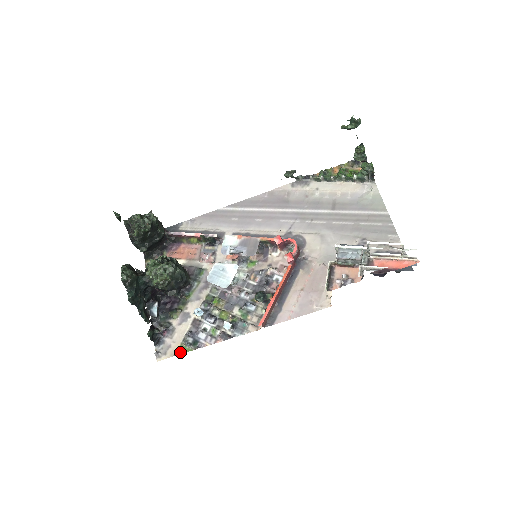
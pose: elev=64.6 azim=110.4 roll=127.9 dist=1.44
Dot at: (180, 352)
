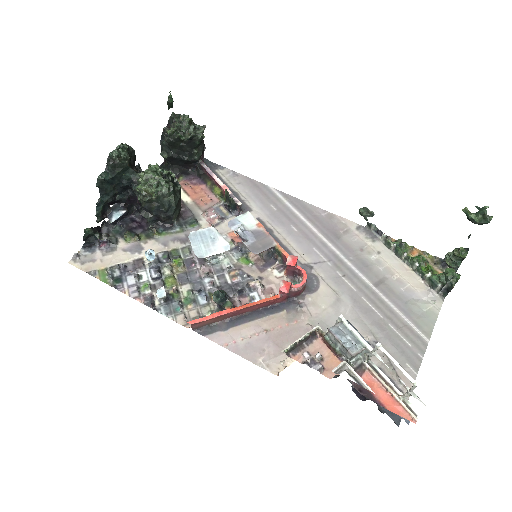
Dot at: (96, 275)
